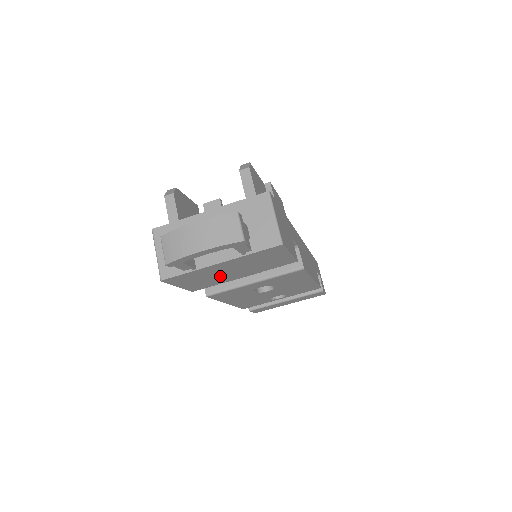
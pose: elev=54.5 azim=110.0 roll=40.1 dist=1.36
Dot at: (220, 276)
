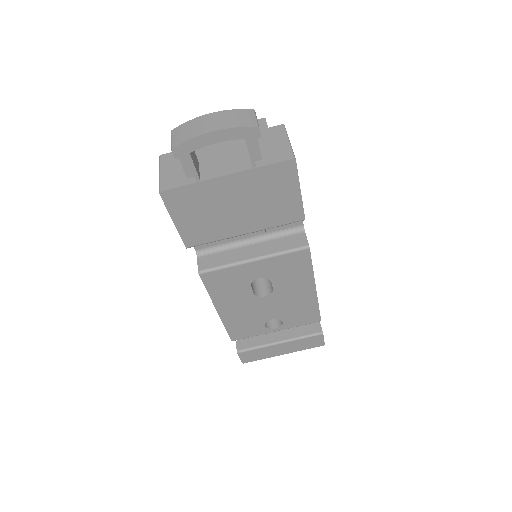
Dot at: (221, 216)
